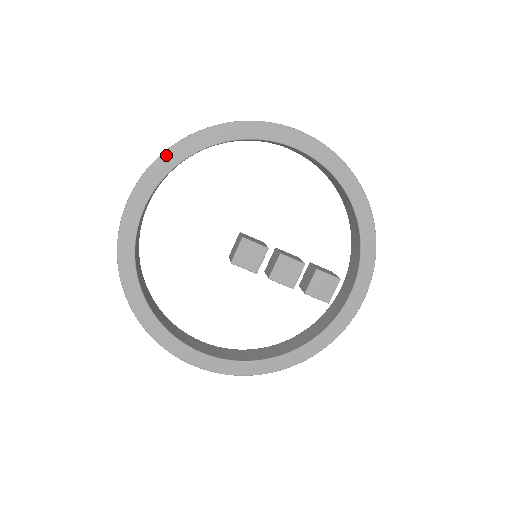
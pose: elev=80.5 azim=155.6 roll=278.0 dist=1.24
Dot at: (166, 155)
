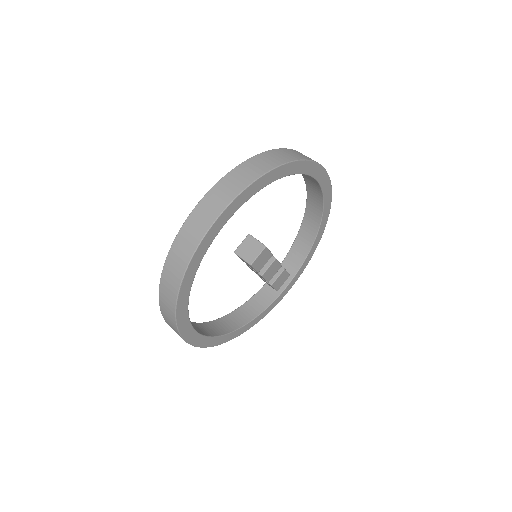
Dot at: (264, 177)
